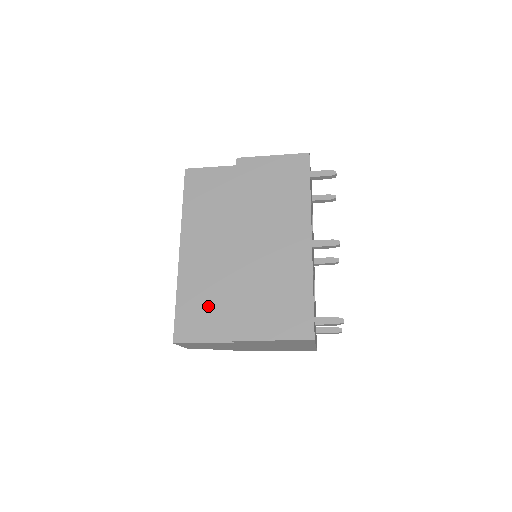
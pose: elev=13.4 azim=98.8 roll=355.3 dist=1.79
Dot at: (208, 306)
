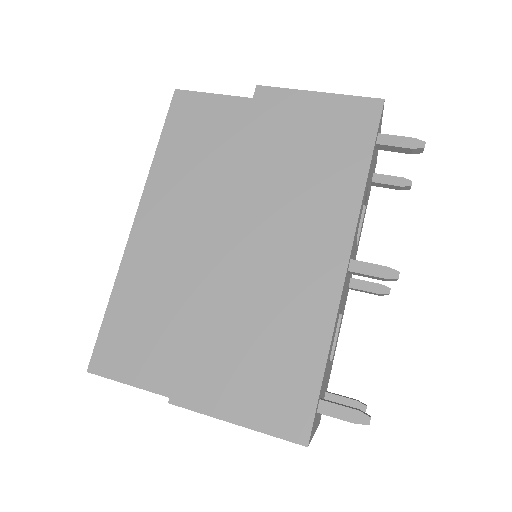
Dot at: (153, 326)
